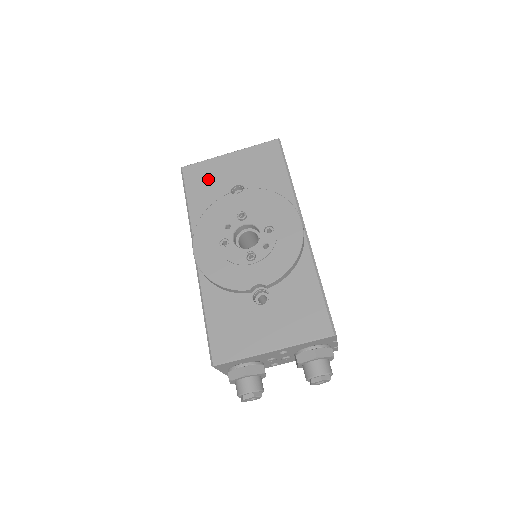
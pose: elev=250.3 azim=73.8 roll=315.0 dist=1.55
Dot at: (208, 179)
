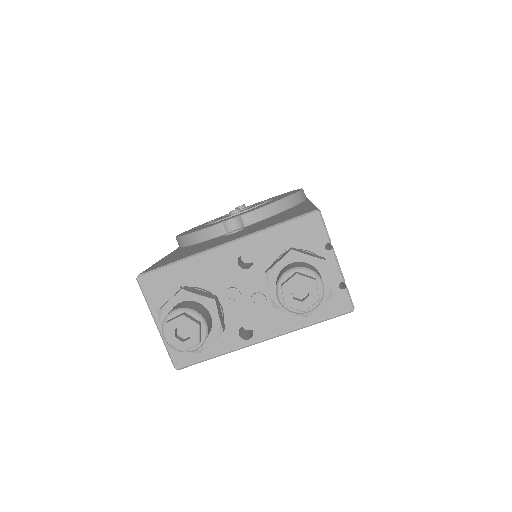
Dot at: occluded
